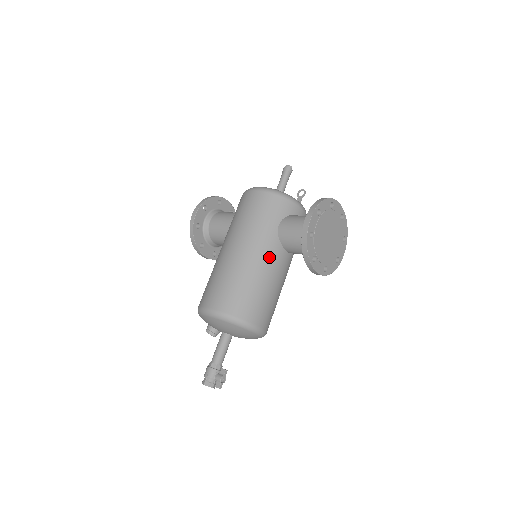
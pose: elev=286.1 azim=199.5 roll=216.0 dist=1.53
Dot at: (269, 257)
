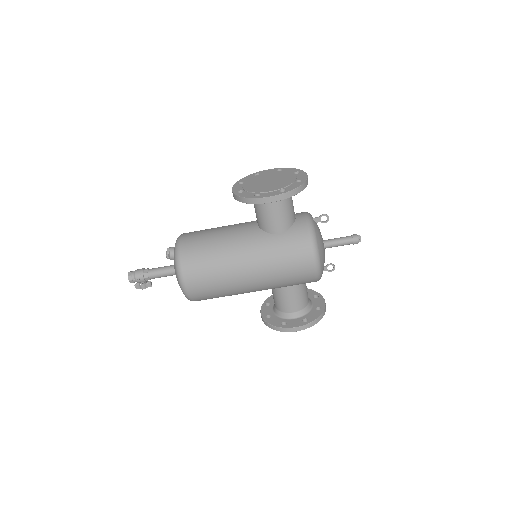
Dot at: occluded
